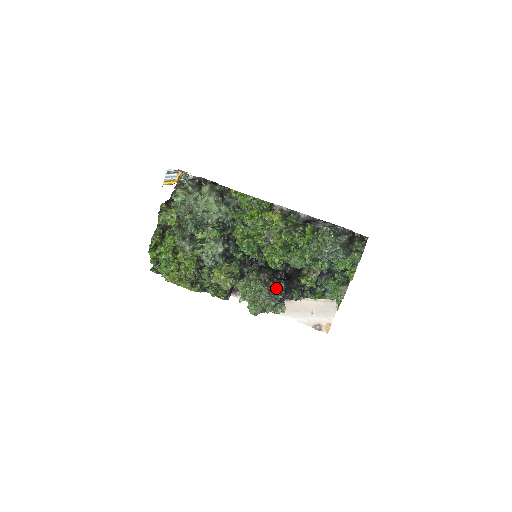
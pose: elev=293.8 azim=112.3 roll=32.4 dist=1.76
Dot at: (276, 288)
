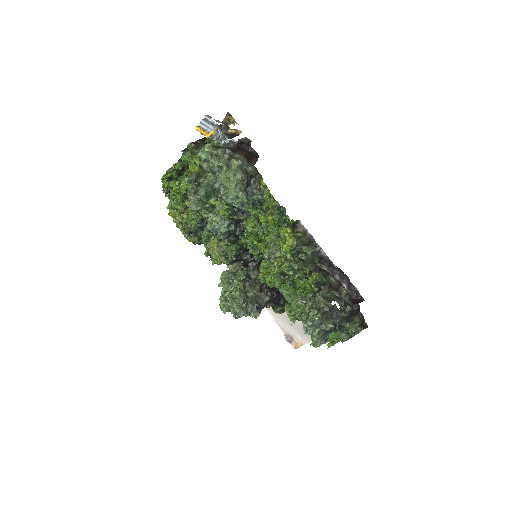
Dot at: (256, 299)
